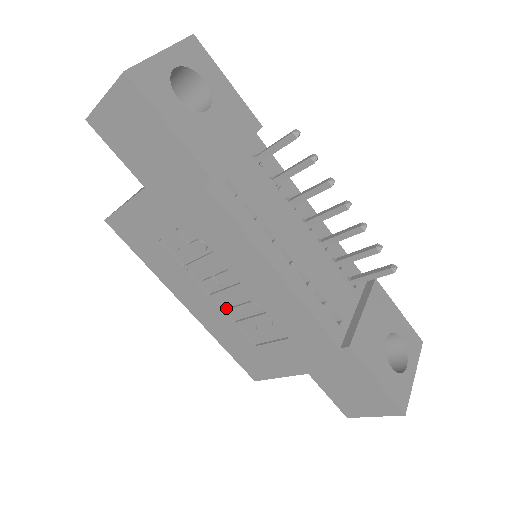
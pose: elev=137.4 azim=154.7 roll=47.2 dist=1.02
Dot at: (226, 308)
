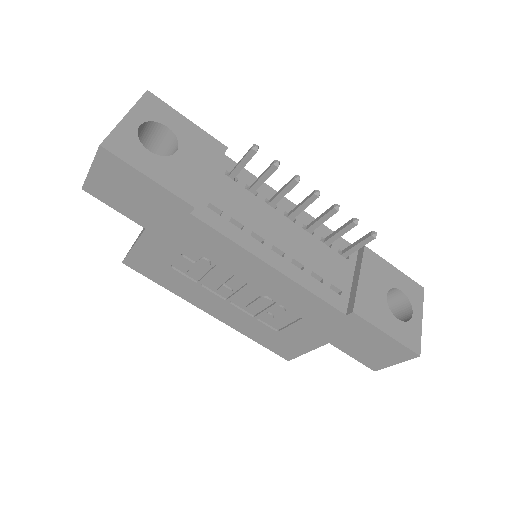
Dot at: (243, 307)
